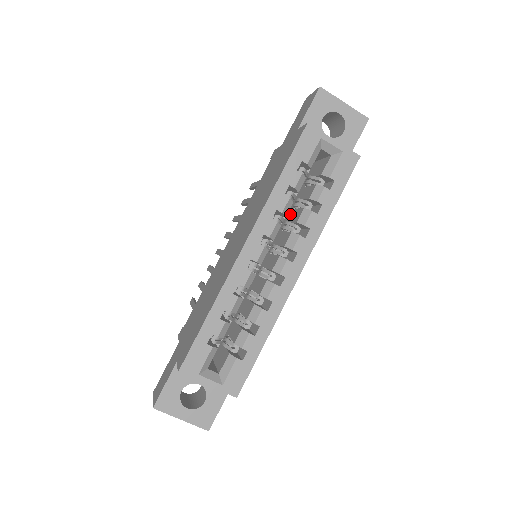
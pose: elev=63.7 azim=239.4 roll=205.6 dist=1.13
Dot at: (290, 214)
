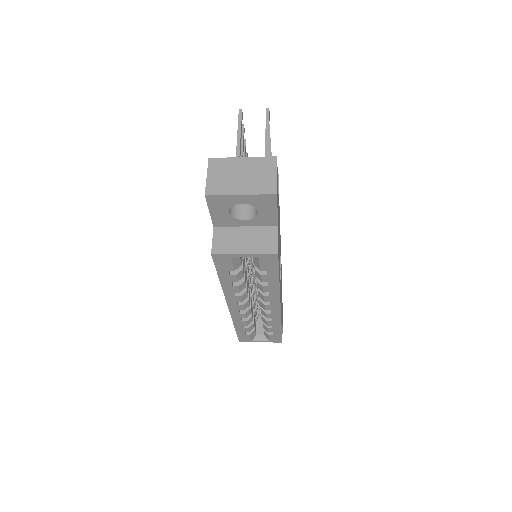
Dot at: occluded
